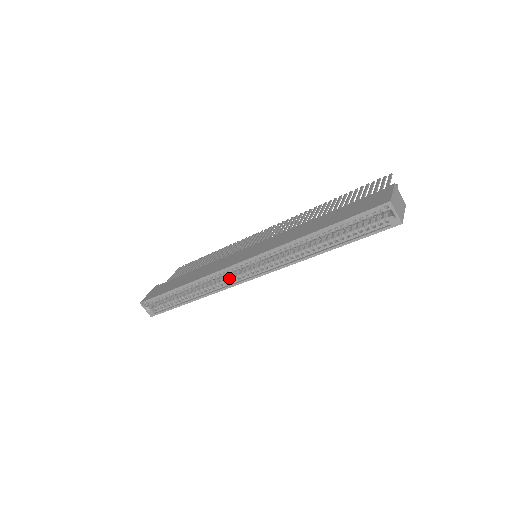
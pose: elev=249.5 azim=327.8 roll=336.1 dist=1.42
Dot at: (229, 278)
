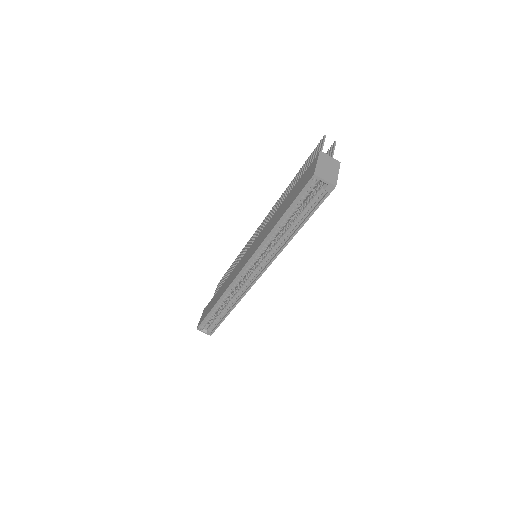
Dot at: (243, 284)
